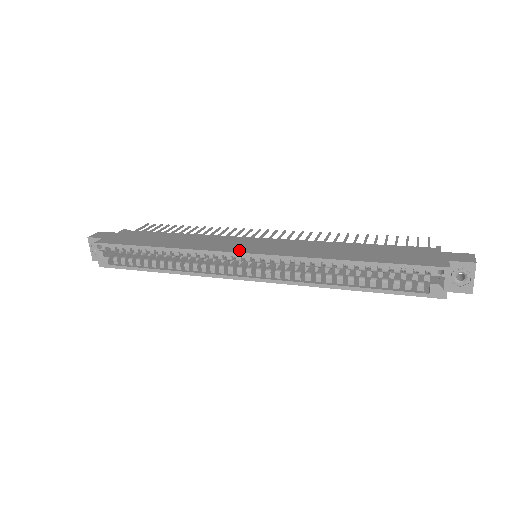
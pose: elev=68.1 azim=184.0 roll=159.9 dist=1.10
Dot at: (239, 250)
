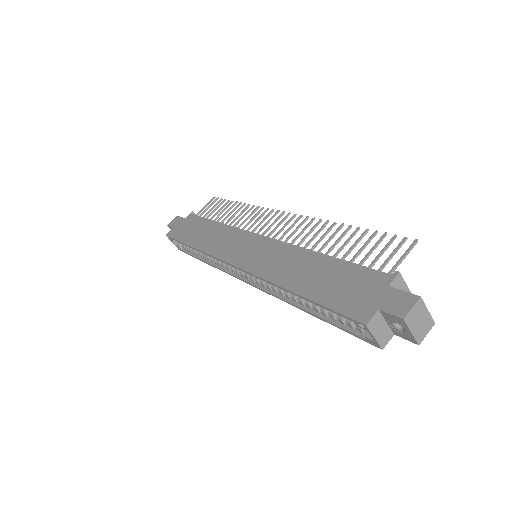
Dot at: (231, 259)
